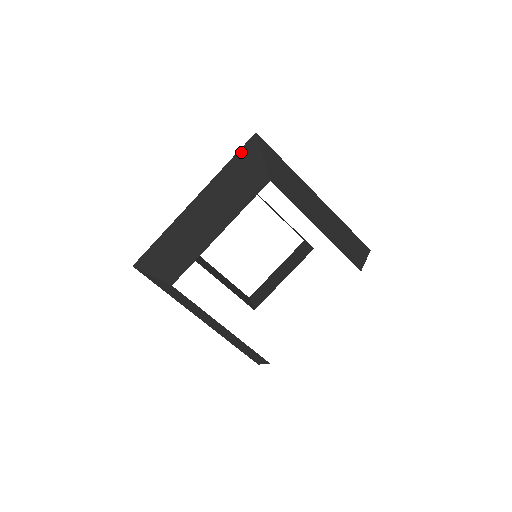
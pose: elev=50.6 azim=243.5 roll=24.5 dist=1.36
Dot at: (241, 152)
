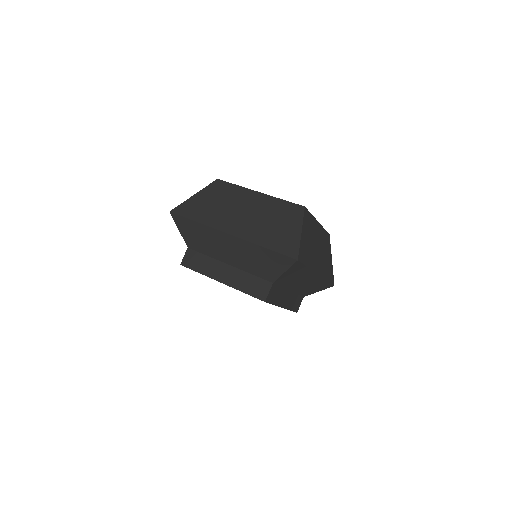
Dot at: occluded
